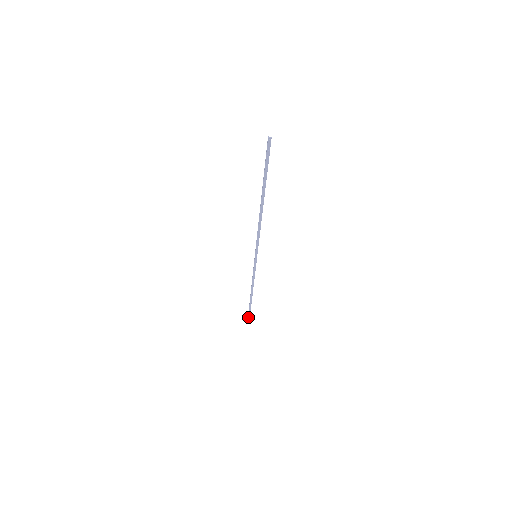
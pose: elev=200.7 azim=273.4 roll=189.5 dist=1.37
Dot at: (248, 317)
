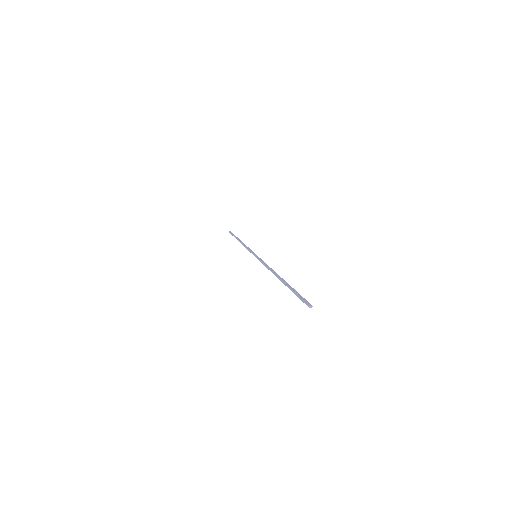
Dot at: (229, 232)
